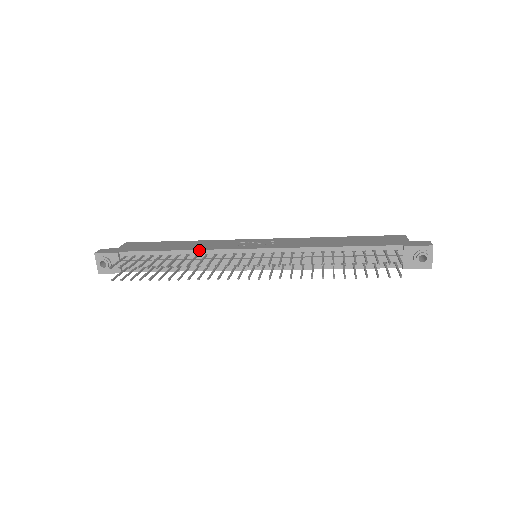
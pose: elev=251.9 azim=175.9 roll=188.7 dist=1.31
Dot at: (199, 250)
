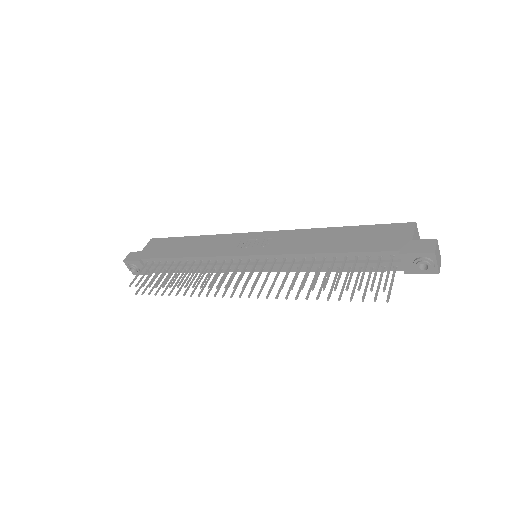
Dot at: (201, 257)
